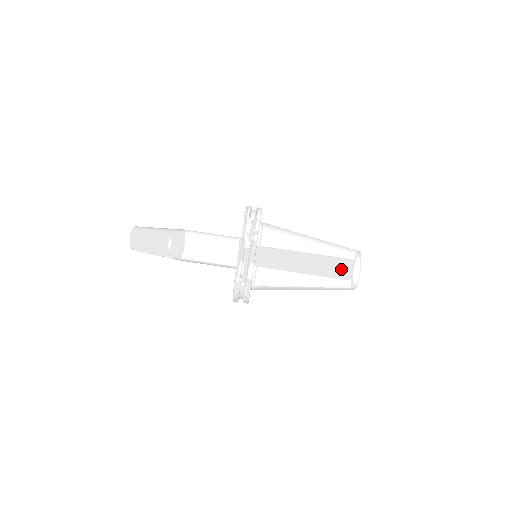
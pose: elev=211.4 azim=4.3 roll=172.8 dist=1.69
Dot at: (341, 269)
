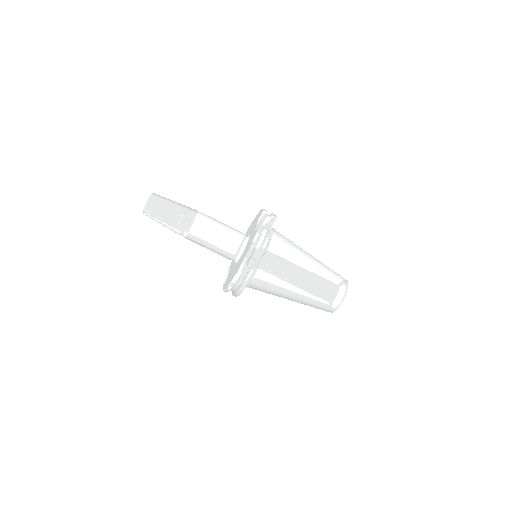
Dot at: (332, 284)
